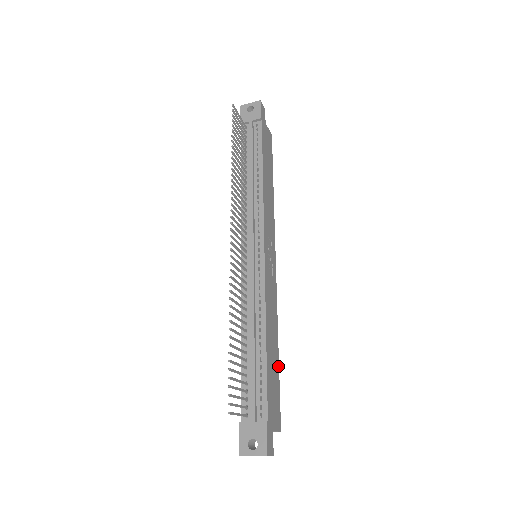
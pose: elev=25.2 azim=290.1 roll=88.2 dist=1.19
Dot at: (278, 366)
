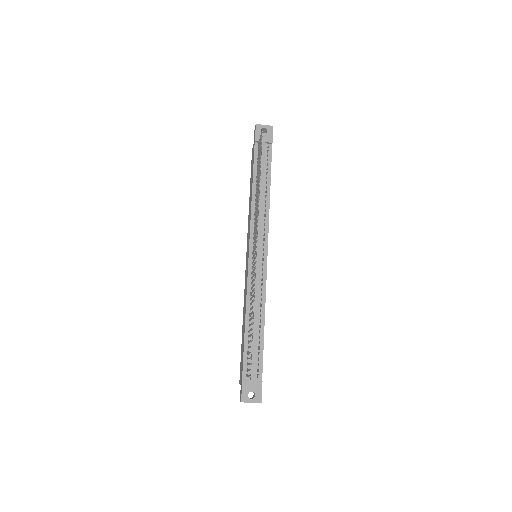
Dot at: occluded
